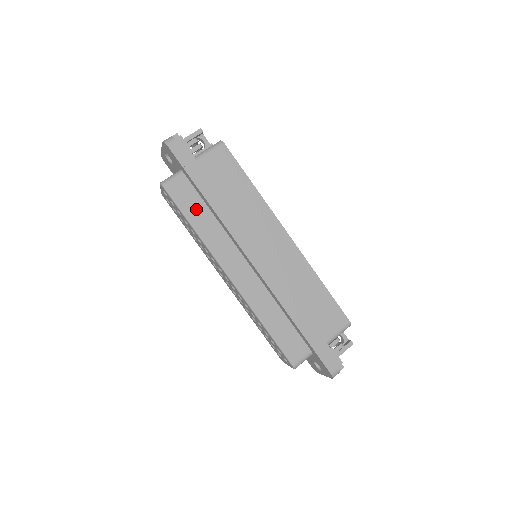
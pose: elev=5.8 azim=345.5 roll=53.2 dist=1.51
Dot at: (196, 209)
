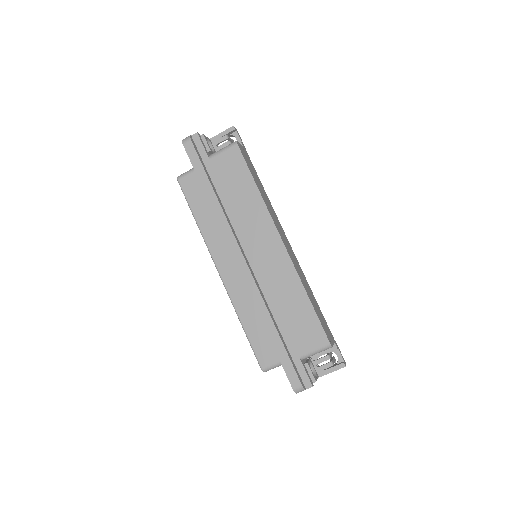
Dot at: (201, 204)
